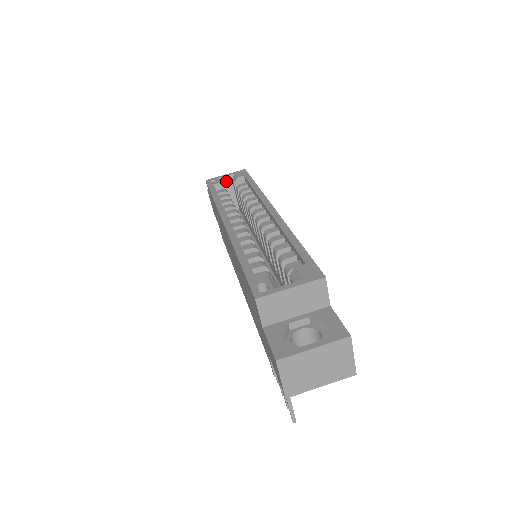
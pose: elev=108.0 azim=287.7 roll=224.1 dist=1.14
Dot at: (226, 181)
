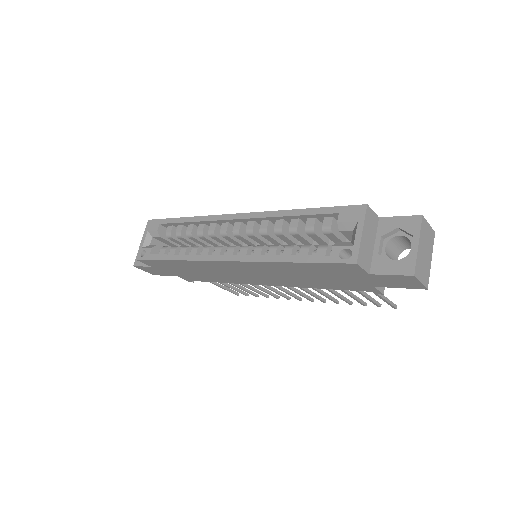
Dot at: (150, 243)
